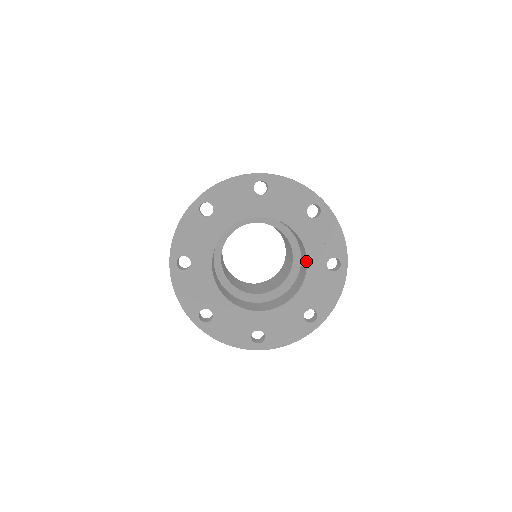
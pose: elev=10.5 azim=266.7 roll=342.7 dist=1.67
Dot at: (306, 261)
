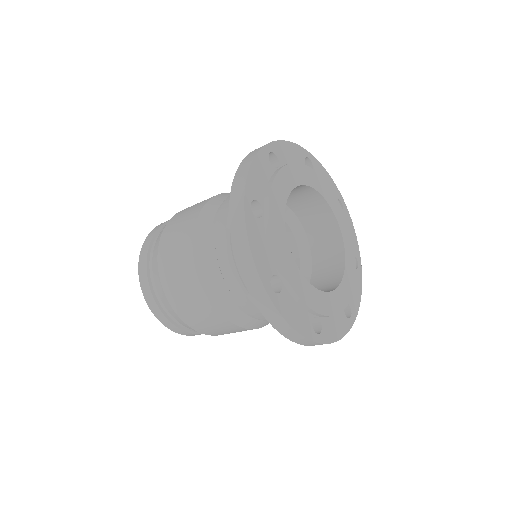
Dot at: (342, 250)
